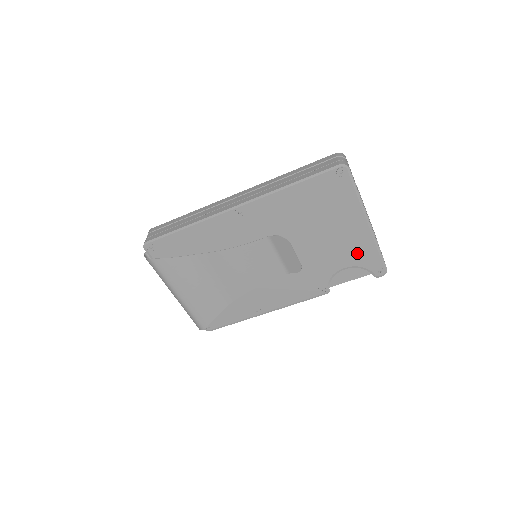
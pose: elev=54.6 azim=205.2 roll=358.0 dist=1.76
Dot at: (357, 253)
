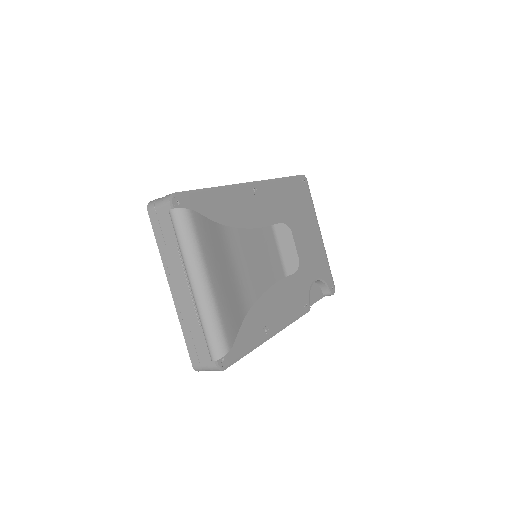
Dot at: (319, 264)
